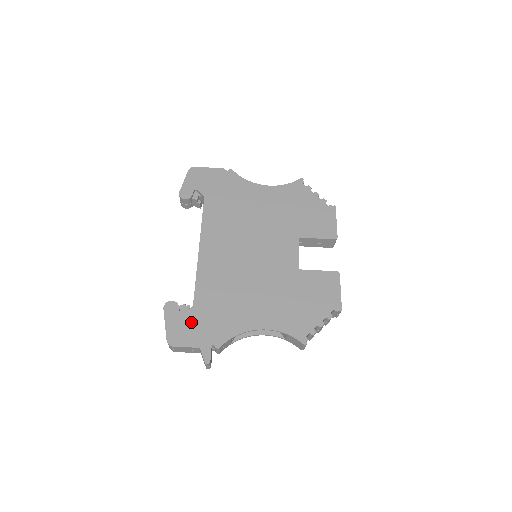
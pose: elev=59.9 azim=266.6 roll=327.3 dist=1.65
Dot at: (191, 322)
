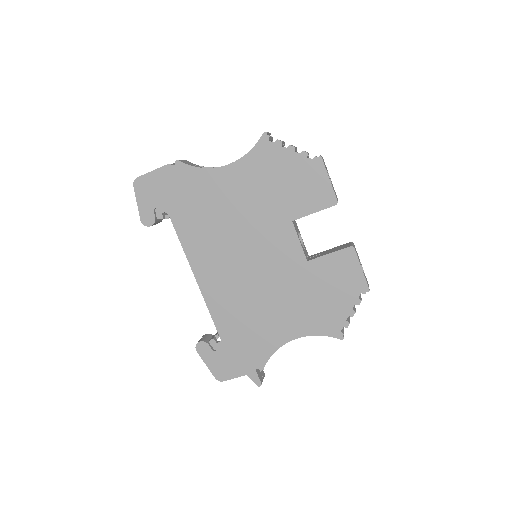
Dot at: (227, 355)
